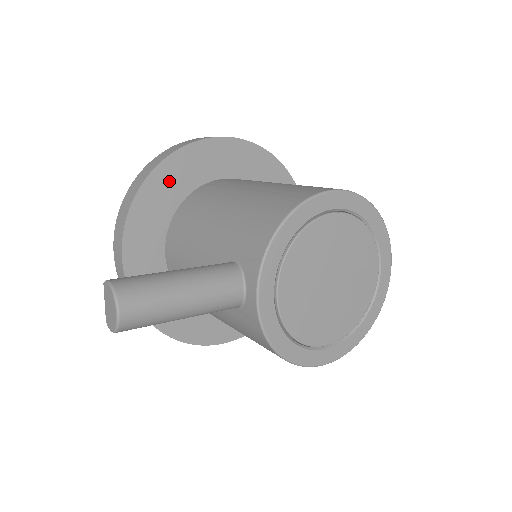
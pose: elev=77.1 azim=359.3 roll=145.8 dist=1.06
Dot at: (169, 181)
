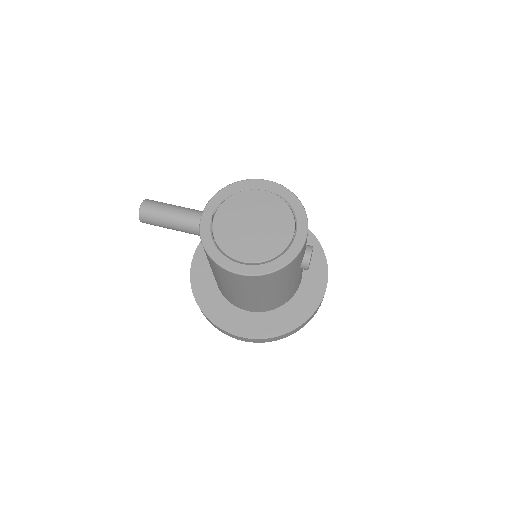
Dot at: occluded
